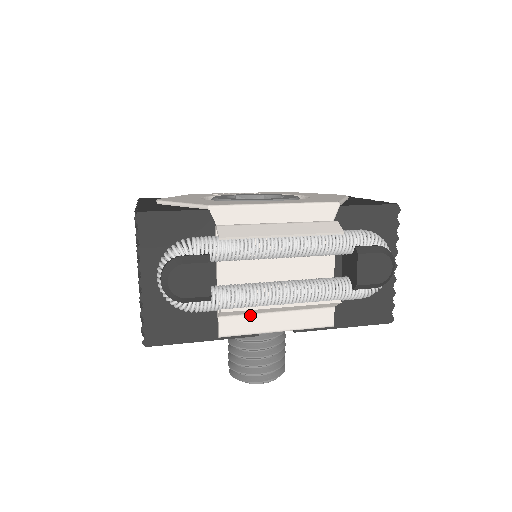
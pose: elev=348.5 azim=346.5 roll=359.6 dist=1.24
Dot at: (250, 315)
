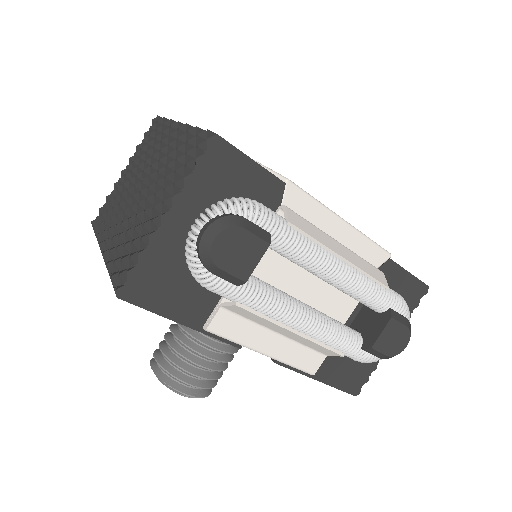
Dot at: (251, 322)
